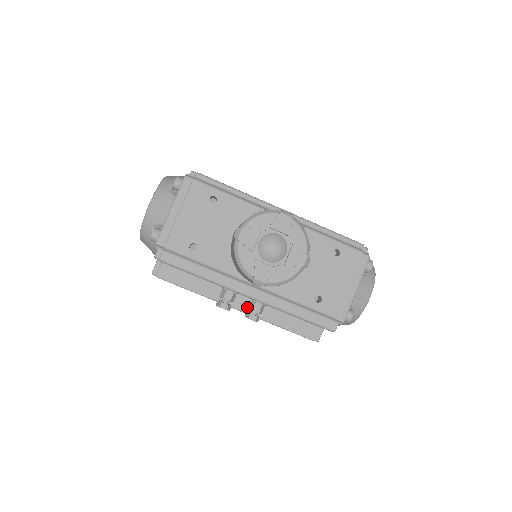
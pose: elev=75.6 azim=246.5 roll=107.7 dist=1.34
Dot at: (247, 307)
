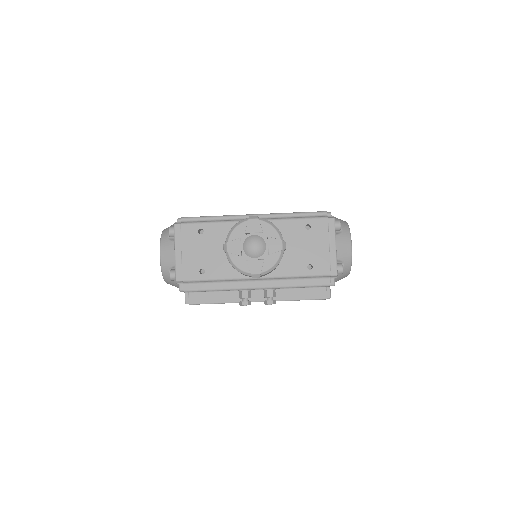
Dot at: occluded
